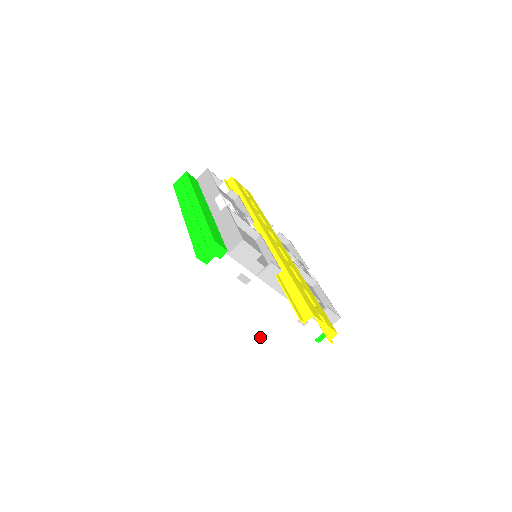
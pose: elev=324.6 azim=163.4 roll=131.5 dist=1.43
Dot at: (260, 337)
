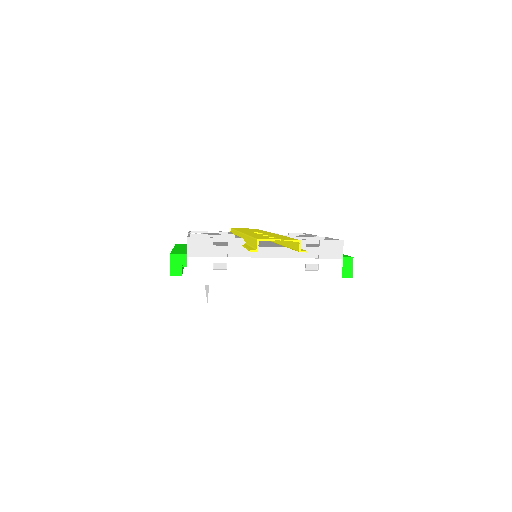
Dot at: (287, 306)
